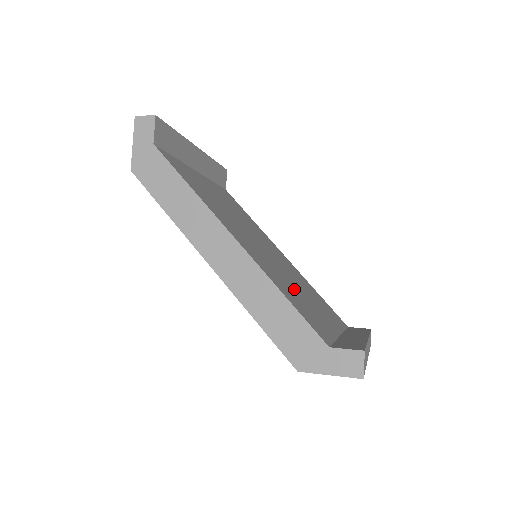
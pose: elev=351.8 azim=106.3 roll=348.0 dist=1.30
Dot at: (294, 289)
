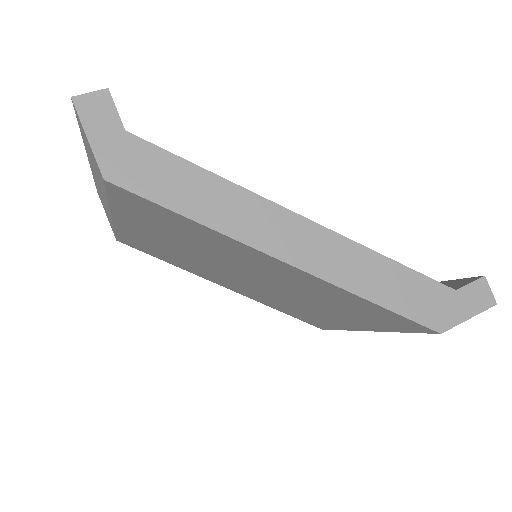
Dot at: occluded
